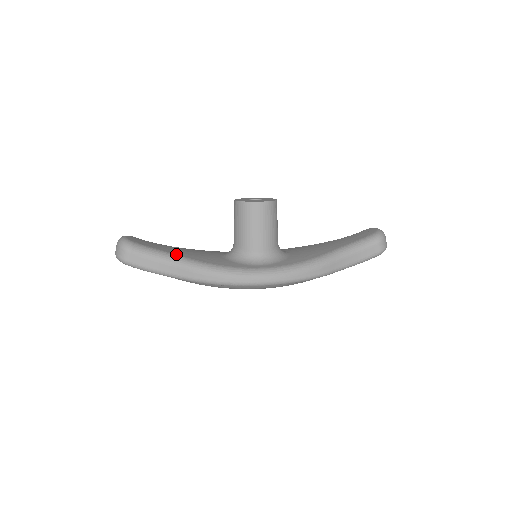
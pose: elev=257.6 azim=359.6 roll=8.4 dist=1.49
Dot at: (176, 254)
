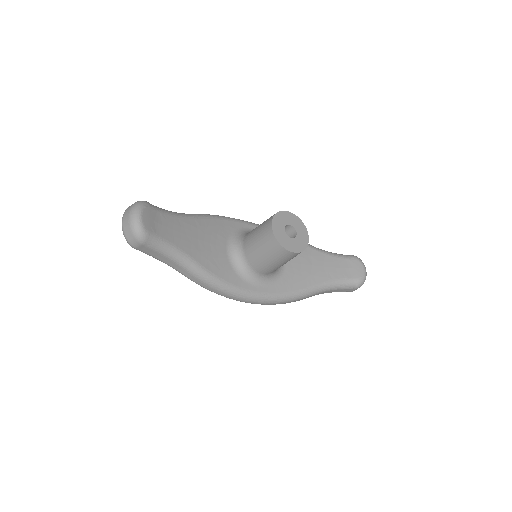
Dot at: (187, 253)
